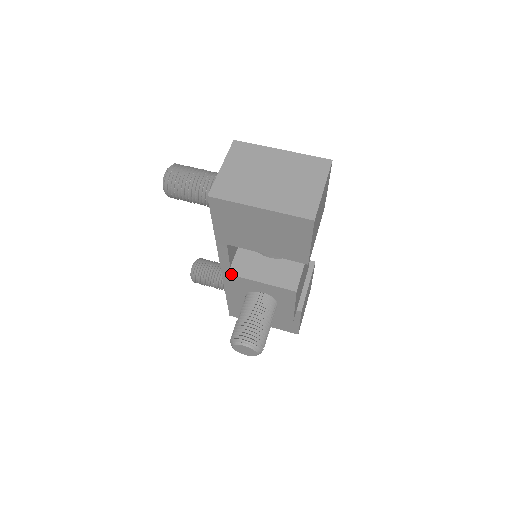
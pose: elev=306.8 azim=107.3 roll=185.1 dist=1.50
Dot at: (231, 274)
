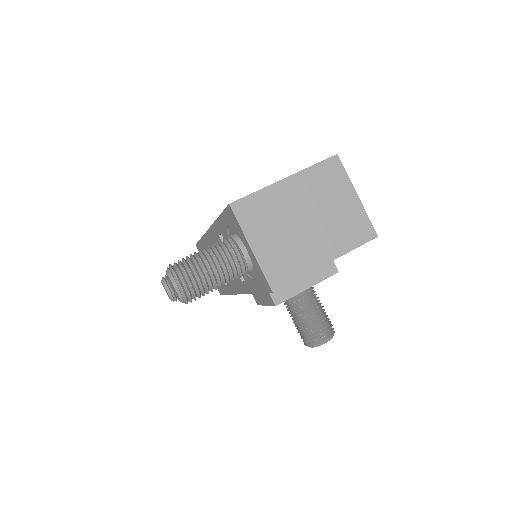
Dot at: occluded
